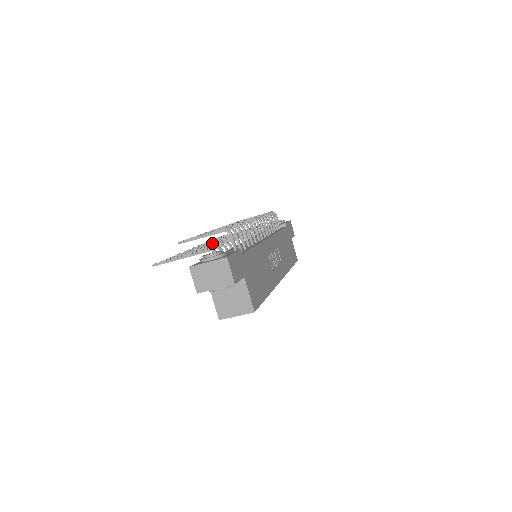
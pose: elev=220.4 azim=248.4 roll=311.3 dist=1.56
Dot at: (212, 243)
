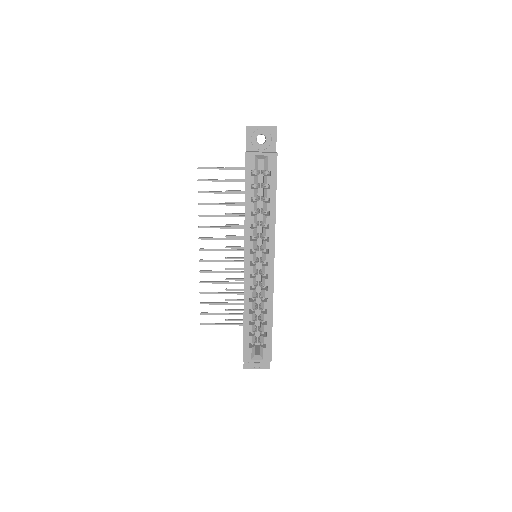
Dot at: (224, 238)
